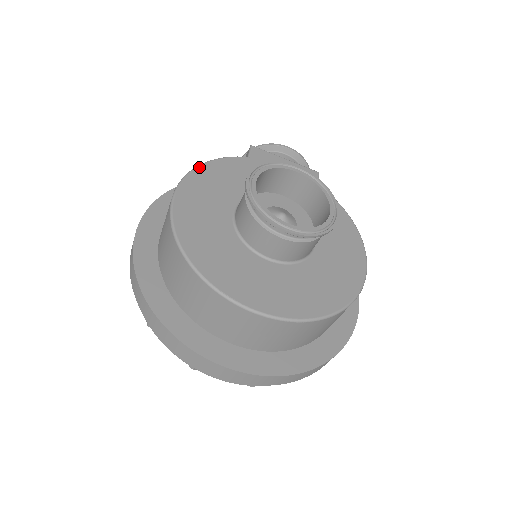
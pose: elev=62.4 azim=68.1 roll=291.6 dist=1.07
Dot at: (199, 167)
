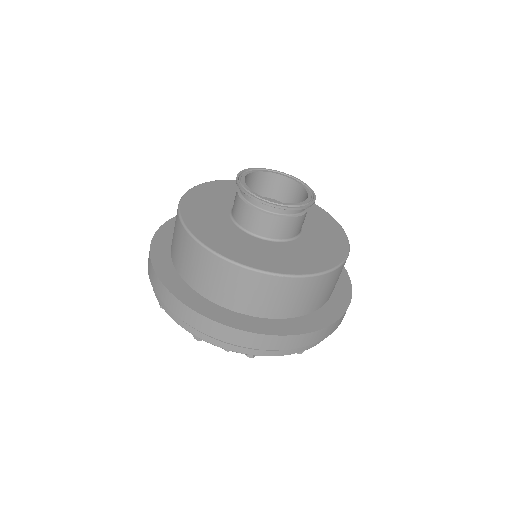
Dot at: (206, 183)
